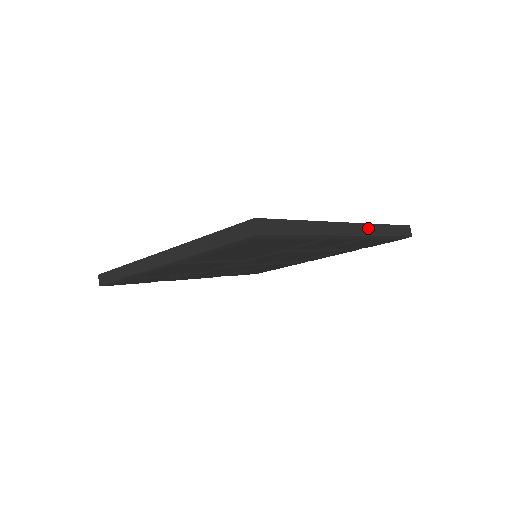
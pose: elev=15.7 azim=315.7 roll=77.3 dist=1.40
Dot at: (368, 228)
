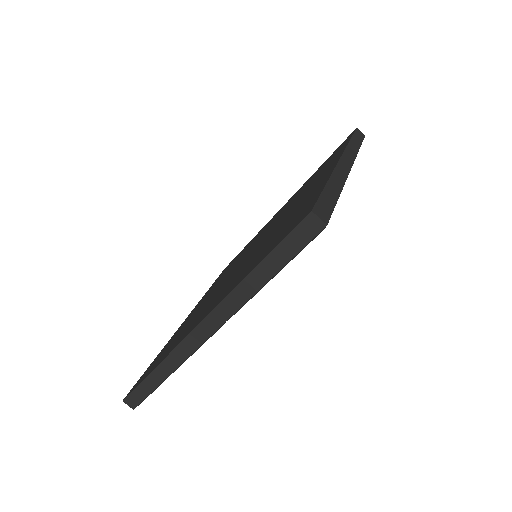
Dot at: (349, 152)
